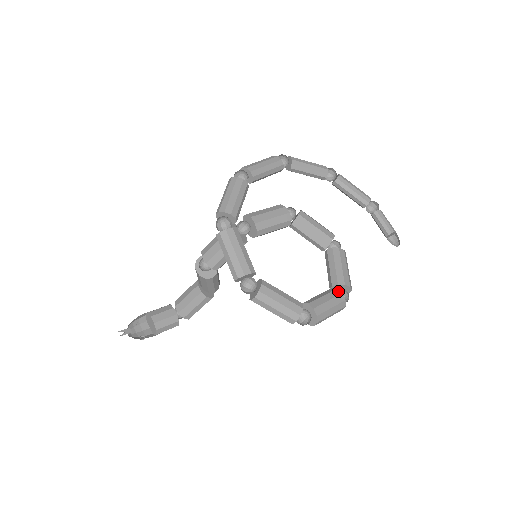
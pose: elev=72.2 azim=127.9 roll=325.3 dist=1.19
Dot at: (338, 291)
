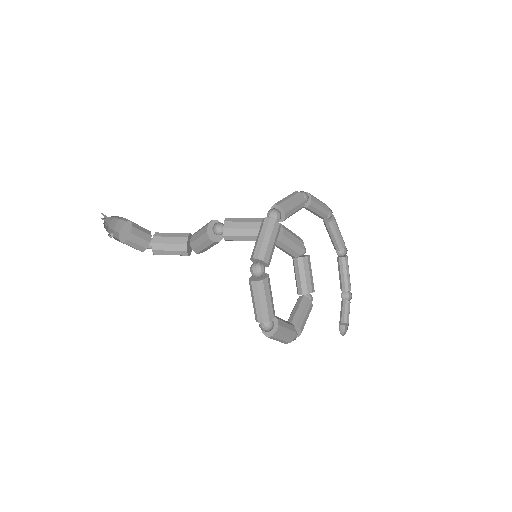
Dot at: (295, 329)
